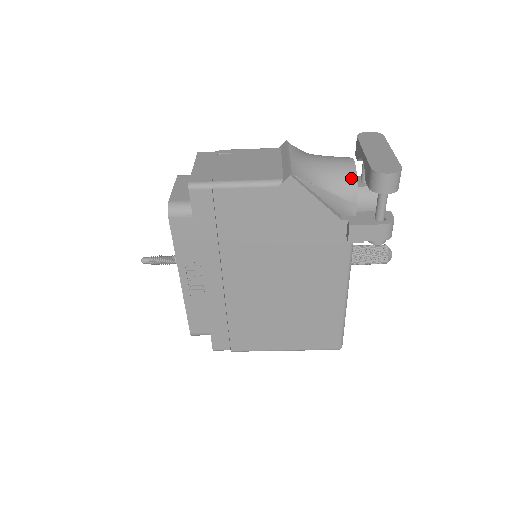
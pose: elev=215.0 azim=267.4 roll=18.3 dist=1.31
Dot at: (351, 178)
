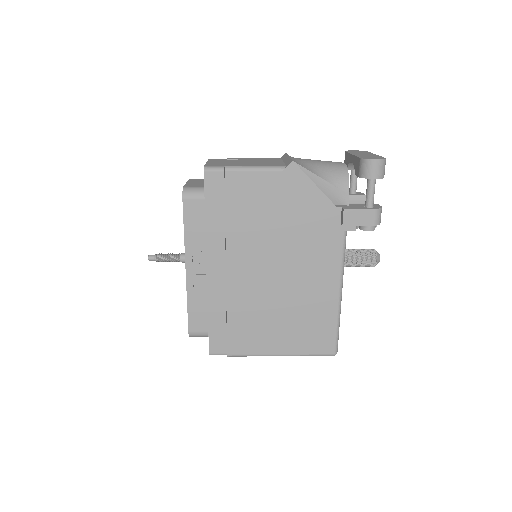
Dot at: (343, 172)
